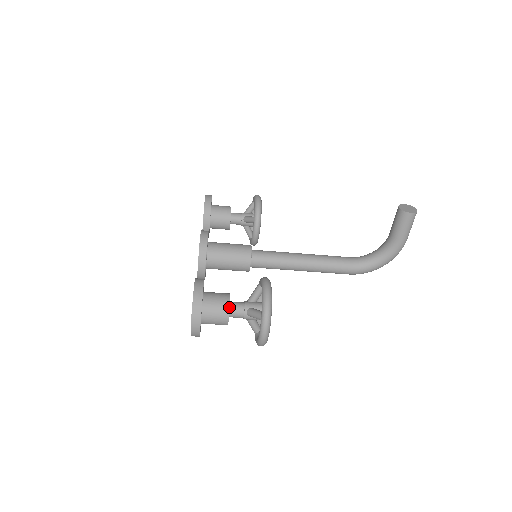
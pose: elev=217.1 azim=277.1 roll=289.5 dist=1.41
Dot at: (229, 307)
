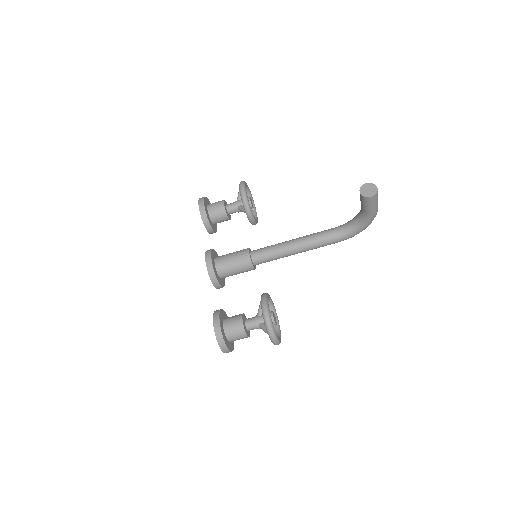
Dot at: (244, 330)
